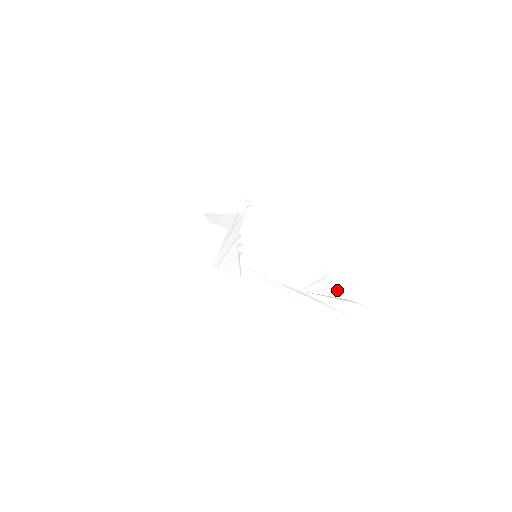
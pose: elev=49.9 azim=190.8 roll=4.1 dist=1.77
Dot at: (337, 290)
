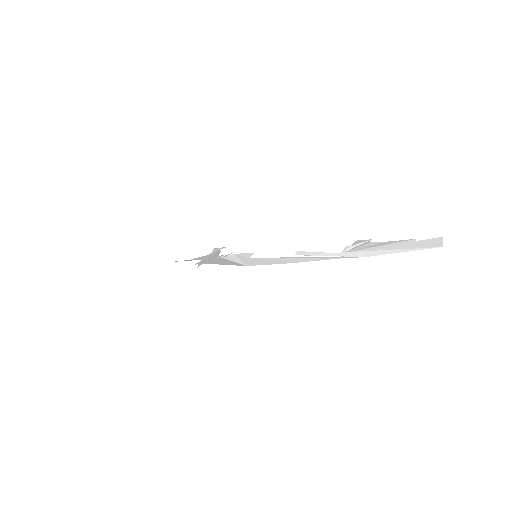
Dot at: (395, 241)
